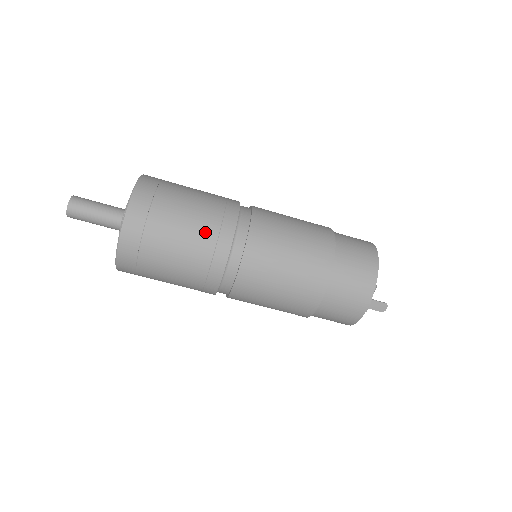
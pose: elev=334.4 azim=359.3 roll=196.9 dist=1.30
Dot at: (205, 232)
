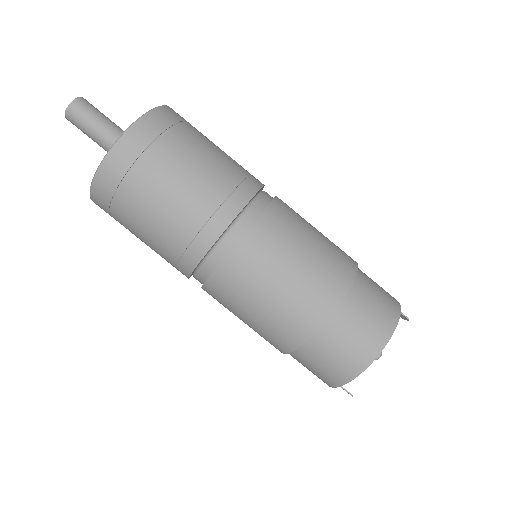
Dot at: (167, 246)
